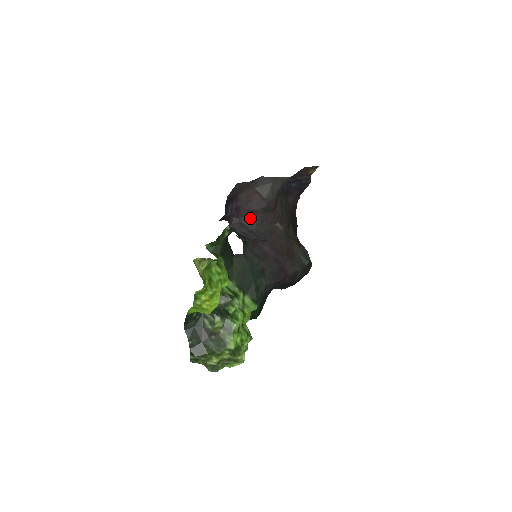
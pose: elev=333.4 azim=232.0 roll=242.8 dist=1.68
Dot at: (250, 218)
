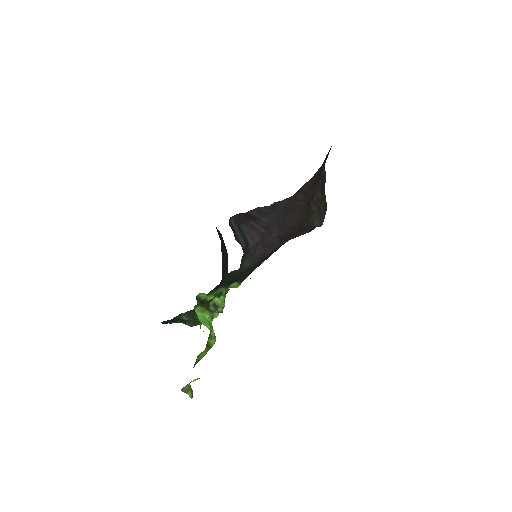
Dot at: (263, 209)
